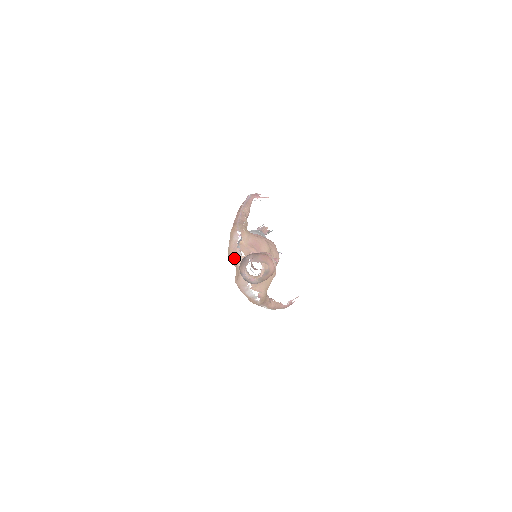
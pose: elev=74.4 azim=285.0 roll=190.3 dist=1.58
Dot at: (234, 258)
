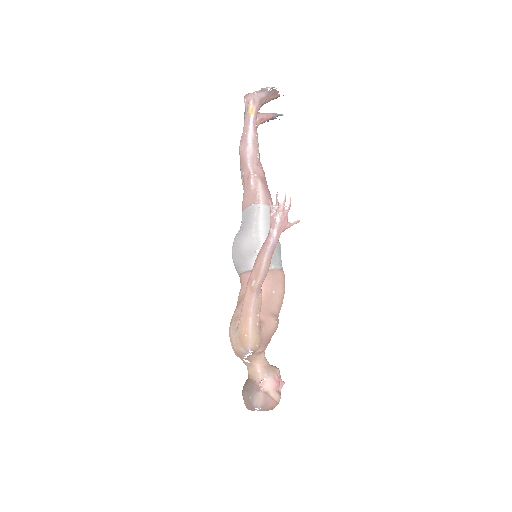
Dot at: occluded
